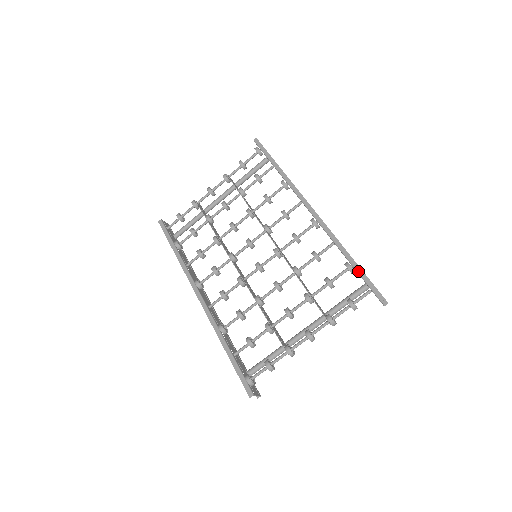
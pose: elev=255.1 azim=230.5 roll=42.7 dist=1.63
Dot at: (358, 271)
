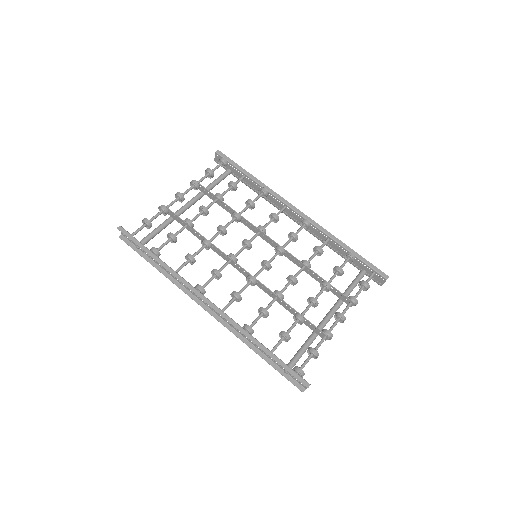
Dot at: (360, 258)
